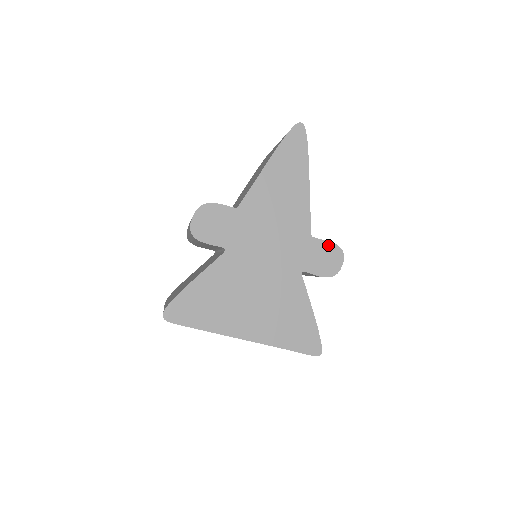
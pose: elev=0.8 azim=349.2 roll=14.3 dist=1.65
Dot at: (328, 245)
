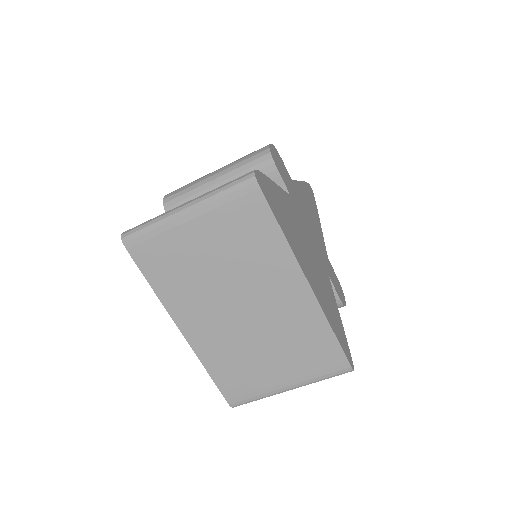
Dot at: (336, 277)
